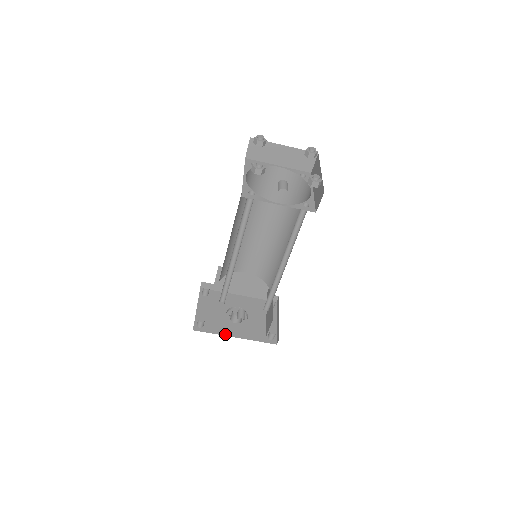
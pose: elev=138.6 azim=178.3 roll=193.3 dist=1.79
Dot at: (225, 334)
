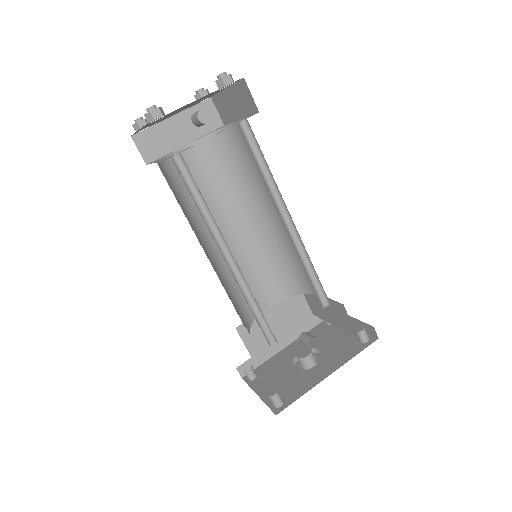
Dot at: (315, 384)
